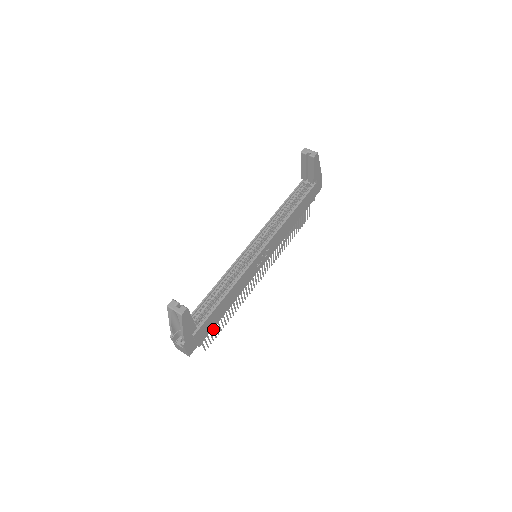
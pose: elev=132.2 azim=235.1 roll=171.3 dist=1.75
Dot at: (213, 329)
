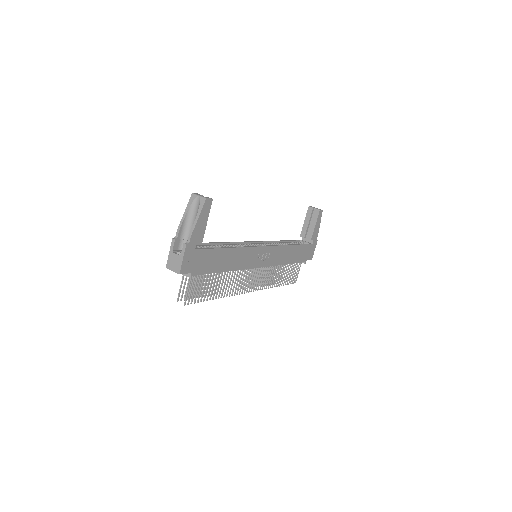
Dot at: occluded
